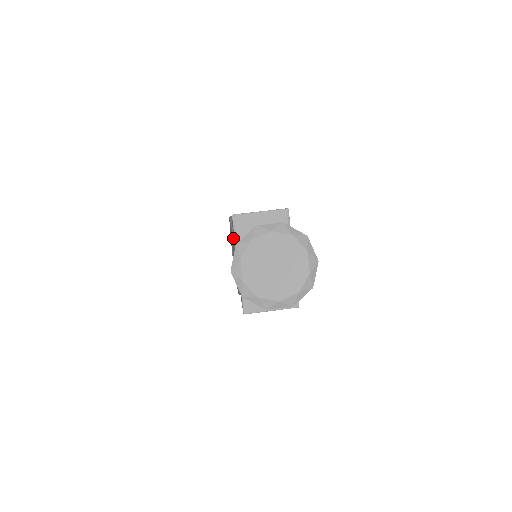
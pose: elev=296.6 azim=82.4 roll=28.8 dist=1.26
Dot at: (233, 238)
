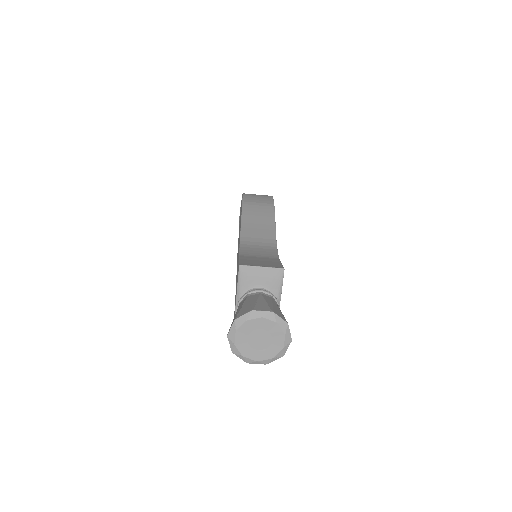
Dot at: occluded
